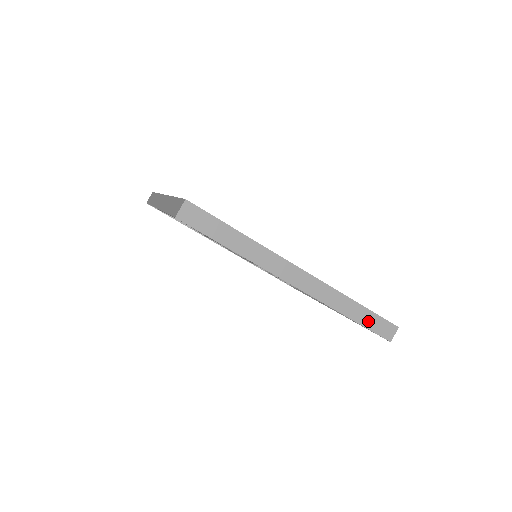
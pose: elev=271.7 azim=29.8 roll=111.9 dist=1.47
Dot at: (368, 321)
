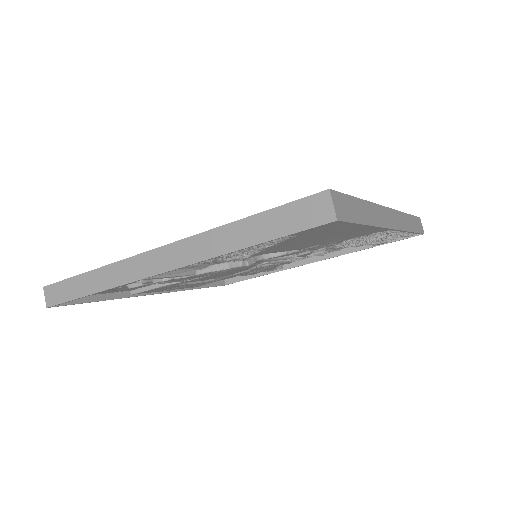
Dot at: (274, 227)
